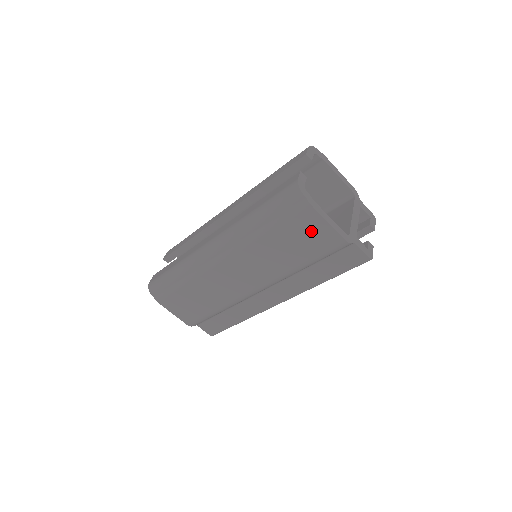
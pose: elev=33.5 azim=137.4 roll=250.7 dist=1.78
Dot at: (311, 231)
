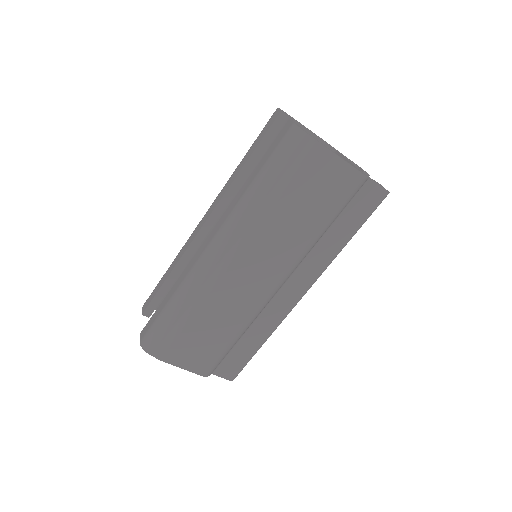
Dot at: (325, 177)
